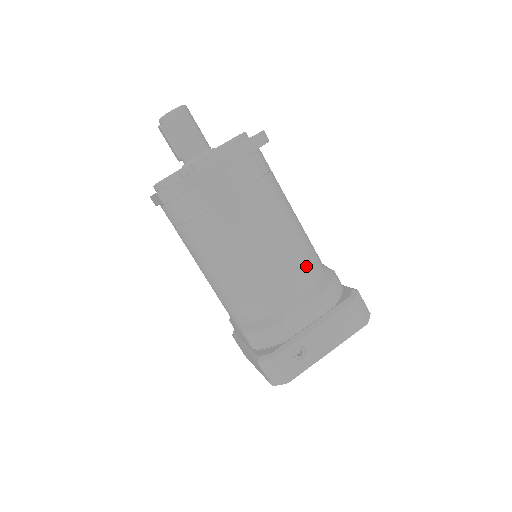
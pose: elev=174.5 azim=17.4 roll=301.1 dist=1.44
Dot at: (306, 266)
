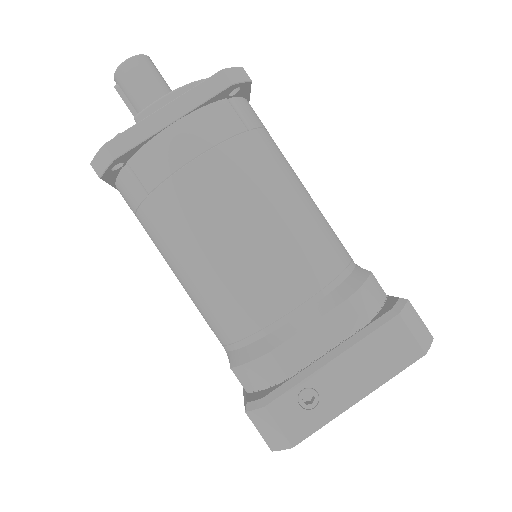
Dot at: (317, 262)
